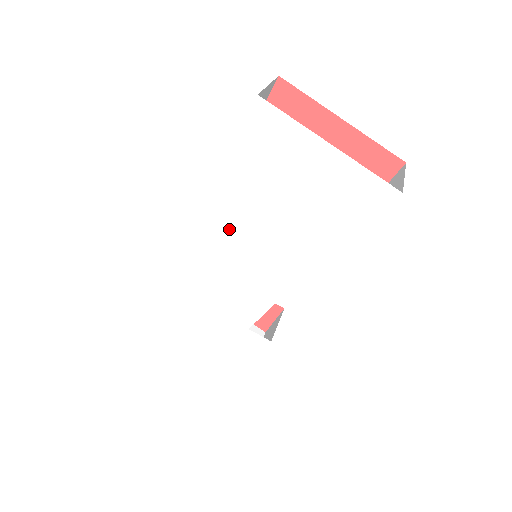
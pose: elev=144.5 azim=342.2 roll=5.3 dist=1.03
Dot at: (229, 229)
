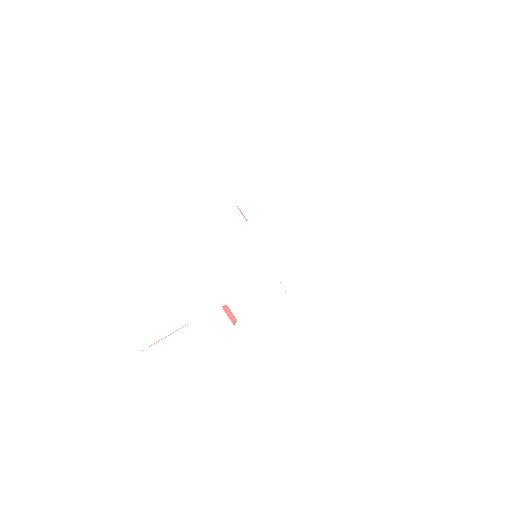
Dot at: (264, 217)
